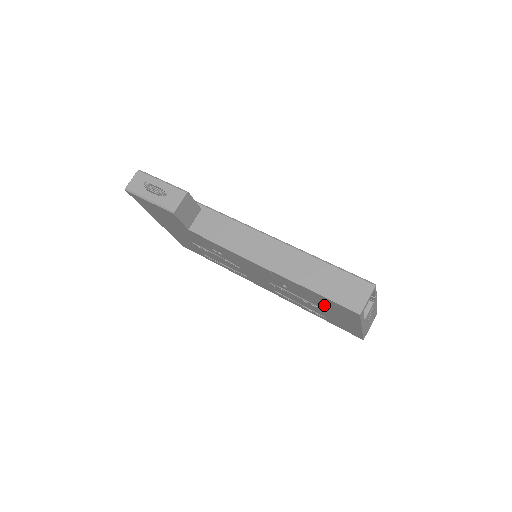
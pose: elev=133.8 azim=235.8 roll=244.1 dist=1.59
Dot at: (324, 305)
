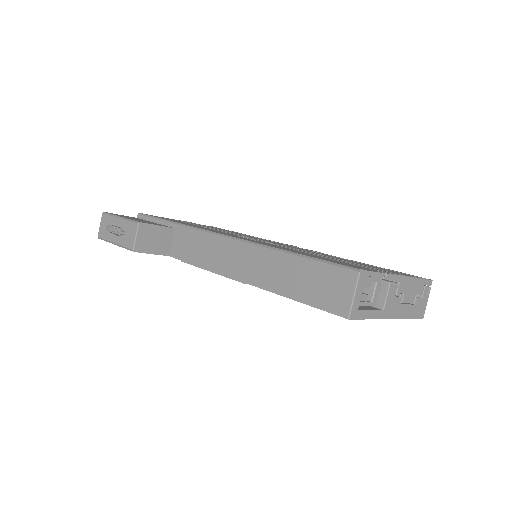
Dot at: occluded
